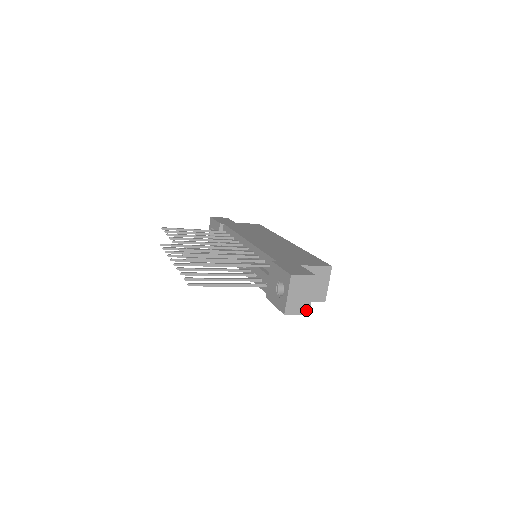
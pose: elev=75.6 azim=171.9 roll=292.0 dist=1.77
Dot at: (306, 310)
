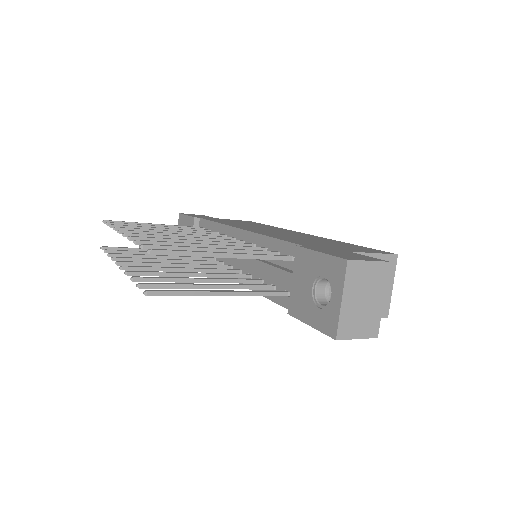
Dot at: (373, 330)
